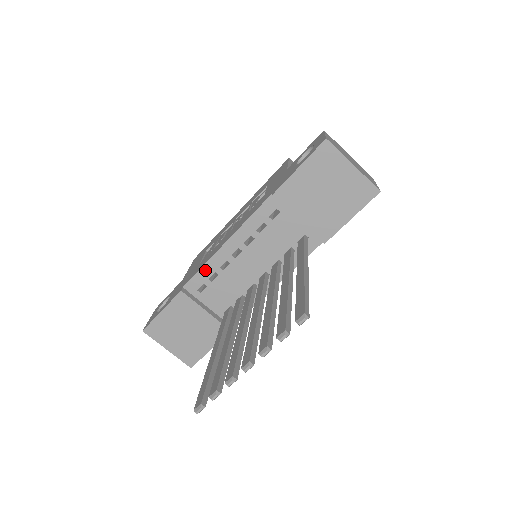
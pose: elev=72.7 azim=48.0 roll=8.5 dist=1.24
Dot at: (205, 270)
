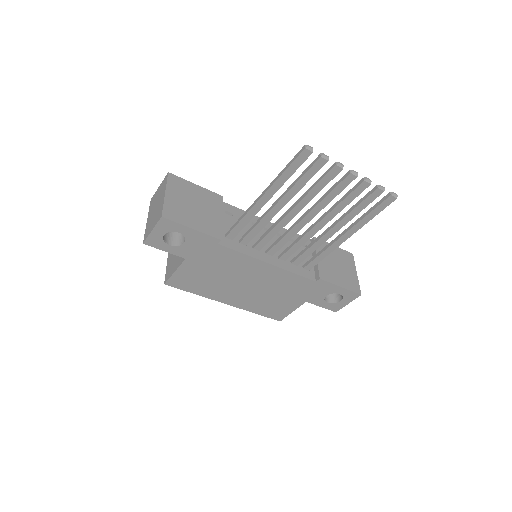
Dot at: (242, 213)
